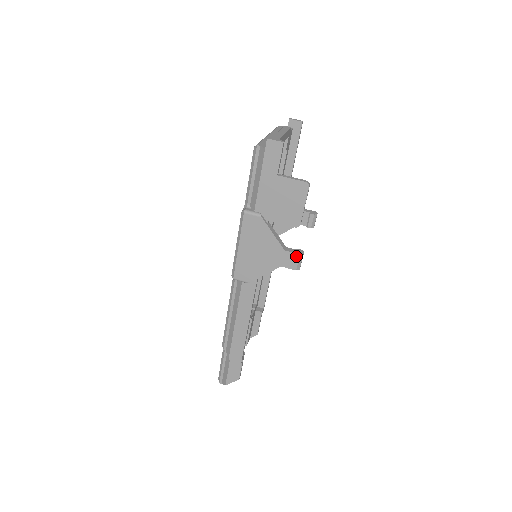
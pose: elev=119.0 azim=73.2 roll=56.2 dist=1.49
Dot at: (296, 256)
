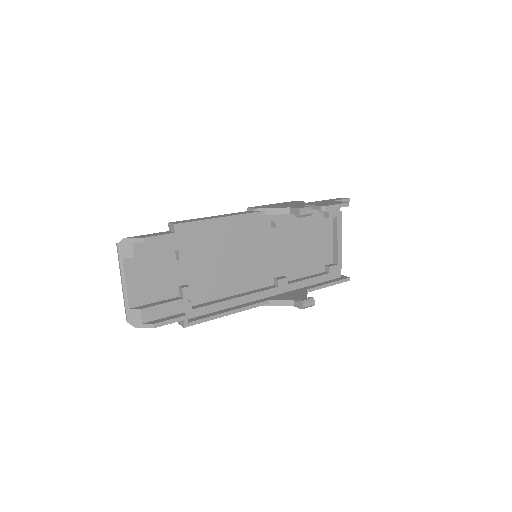
Dot at: (307, 207)
